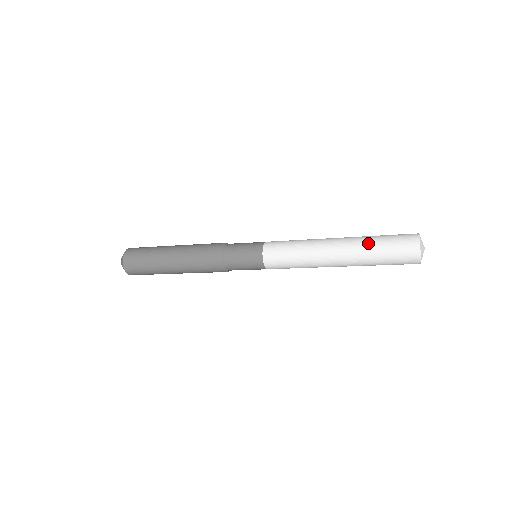
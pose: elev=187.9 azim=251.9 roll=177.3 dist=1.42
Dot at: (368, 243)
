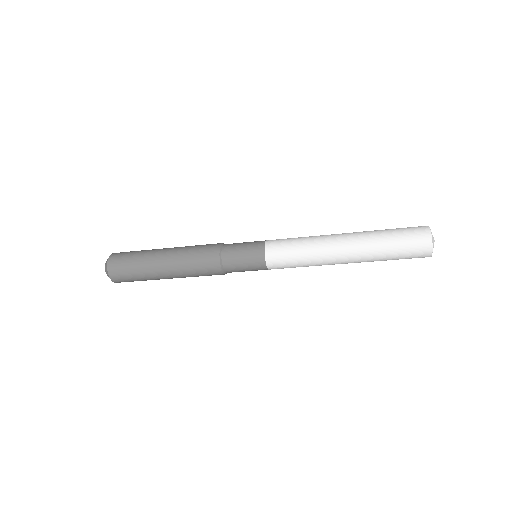
Dot at: (378, 246)
